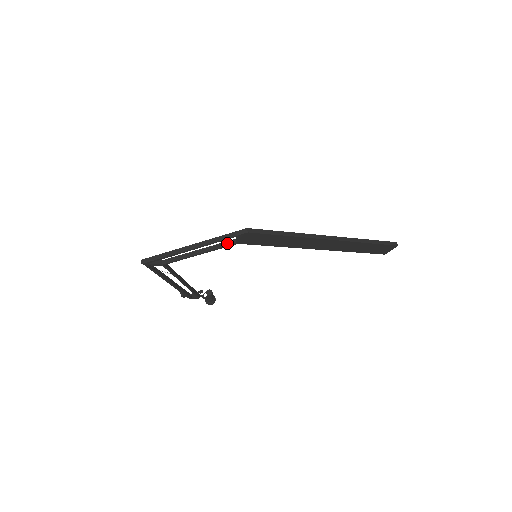
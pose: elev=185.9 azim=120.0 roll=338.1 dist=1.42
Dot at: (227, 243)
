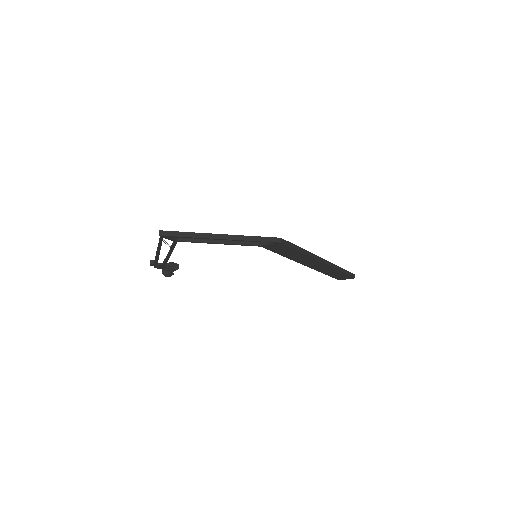
Dot at: (251, 242)
